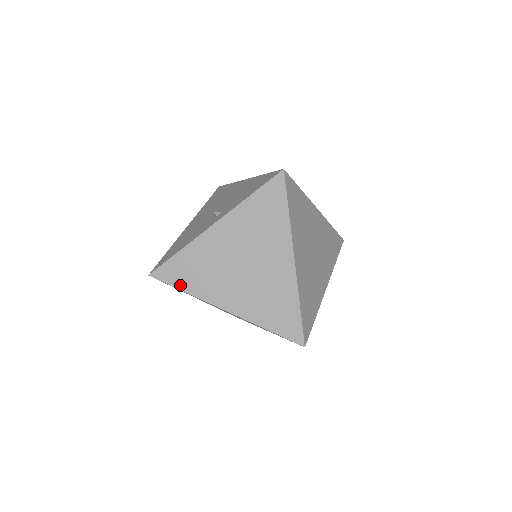
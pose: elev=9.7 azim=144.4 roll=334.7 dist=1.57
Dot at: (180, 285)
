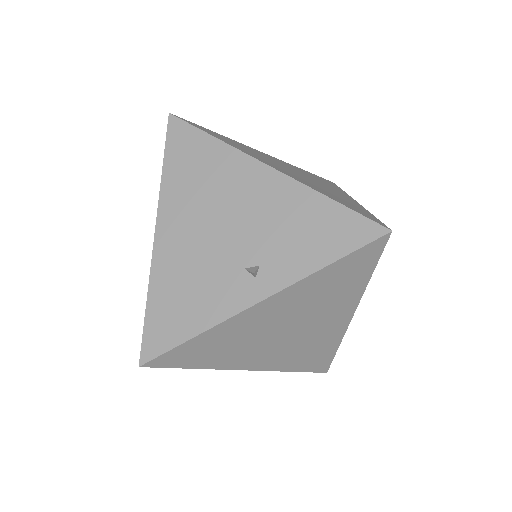
Dot at: (190, 365)
